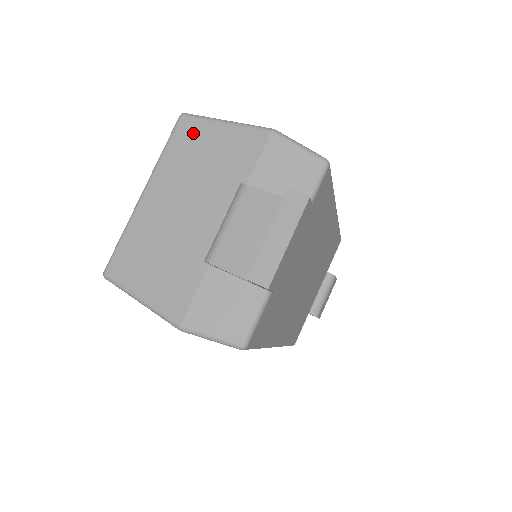
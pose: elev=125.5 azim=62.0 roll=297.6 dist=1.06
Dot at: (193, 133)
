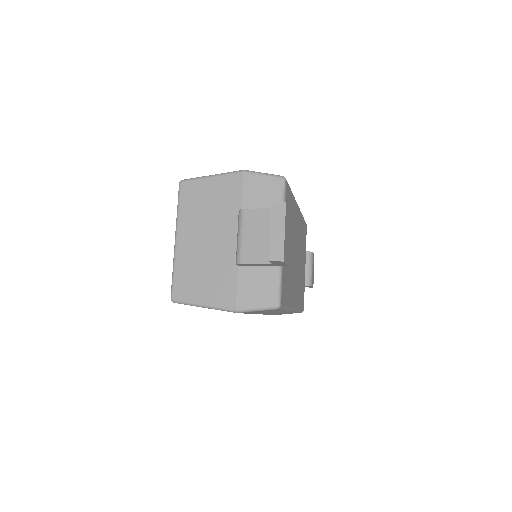
Dot at: (193, 190)
